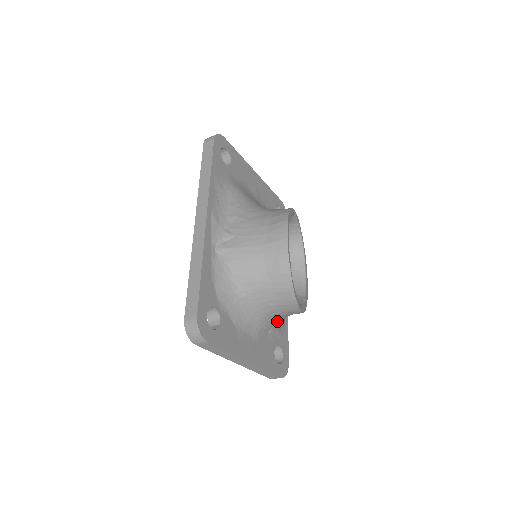
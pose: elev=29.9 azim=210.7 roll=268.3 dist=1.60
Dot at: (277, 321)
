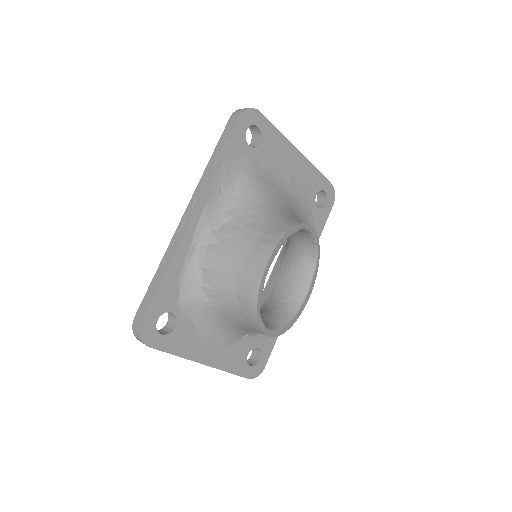
Dot at: occluded
